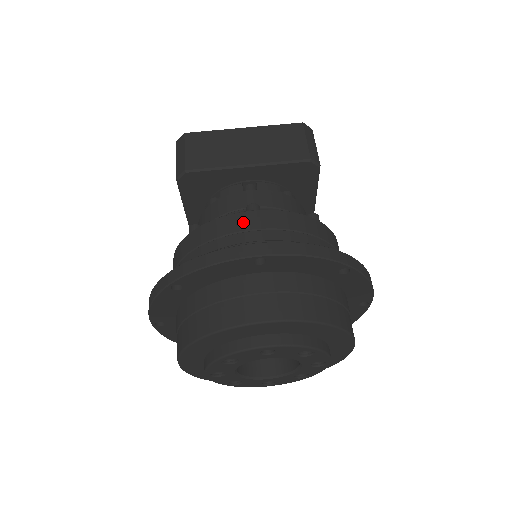
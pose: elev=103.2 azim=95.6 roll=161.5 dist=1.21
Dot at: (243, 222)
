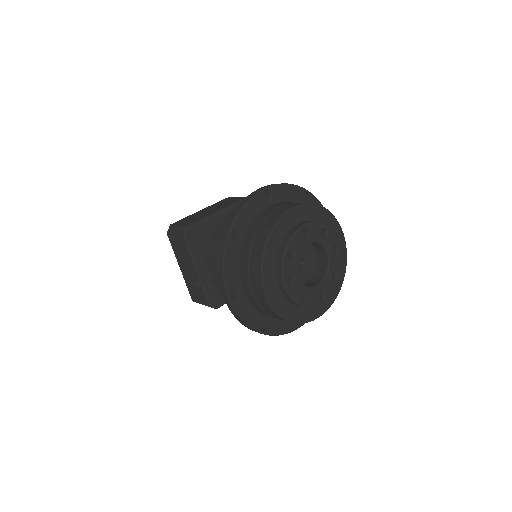
Dot at: occluded
